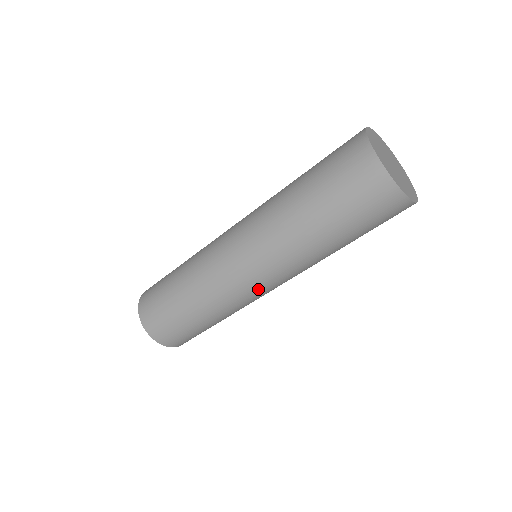
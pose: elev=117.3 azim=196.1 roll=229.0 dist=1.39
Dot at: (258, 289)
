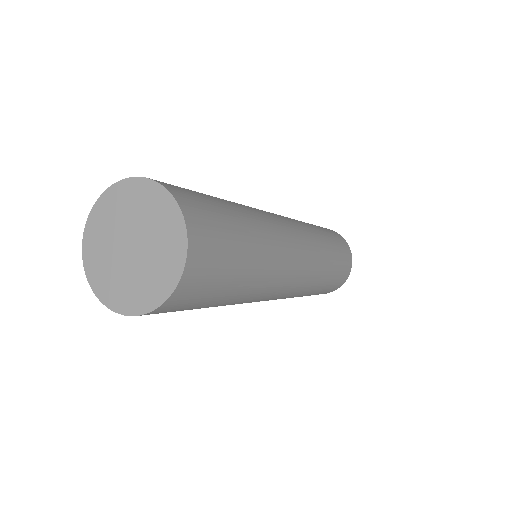
Dot at: (296, 252)
